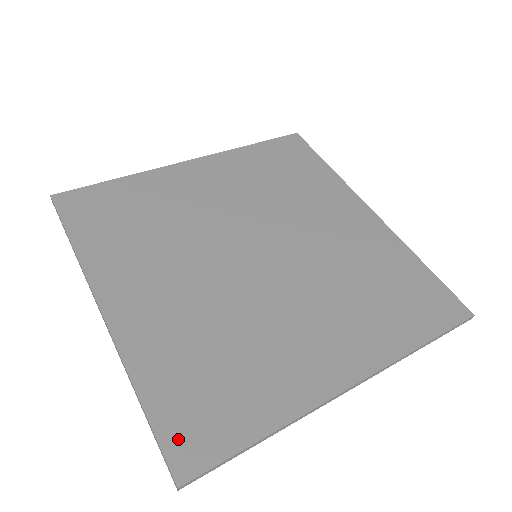
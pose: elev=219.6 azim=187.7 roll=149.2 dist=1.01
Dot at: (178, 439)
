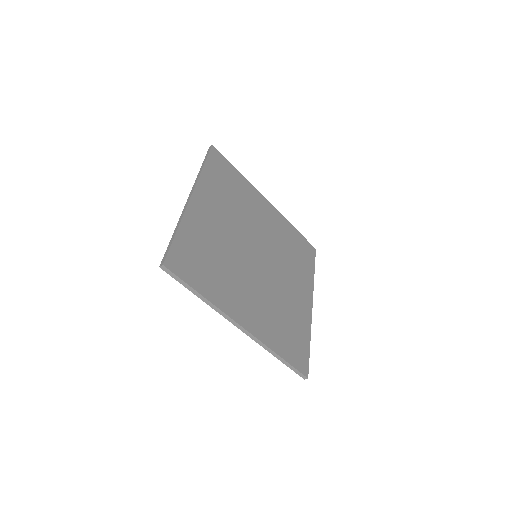
Dot at: (177, 256)
